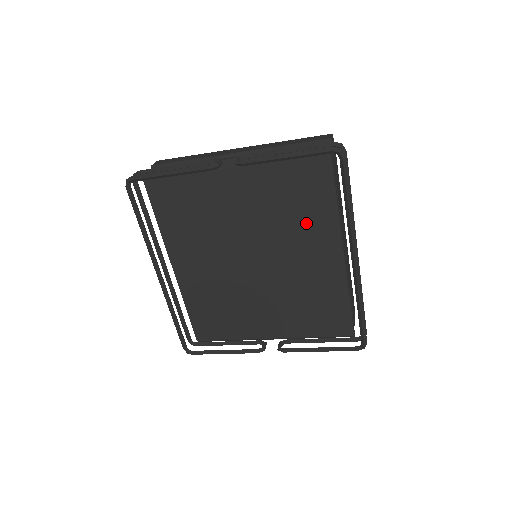
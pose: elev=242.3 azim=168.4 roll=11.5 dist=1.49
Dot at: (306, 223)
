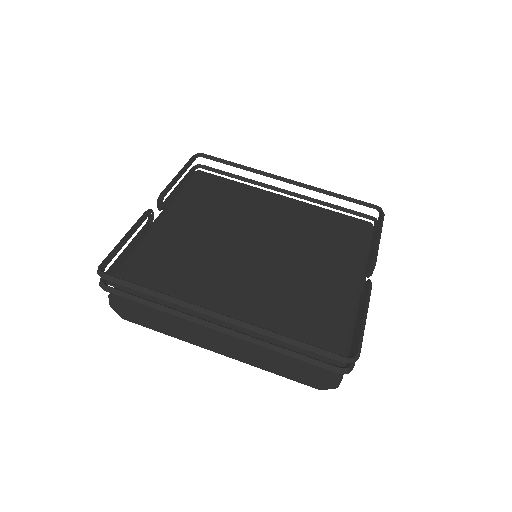
Dot at: (242, 201)
